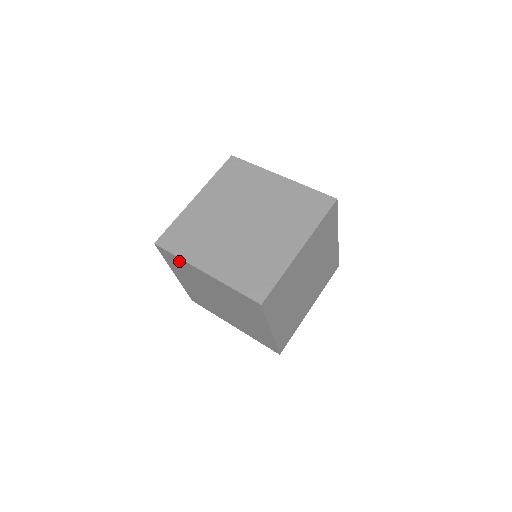
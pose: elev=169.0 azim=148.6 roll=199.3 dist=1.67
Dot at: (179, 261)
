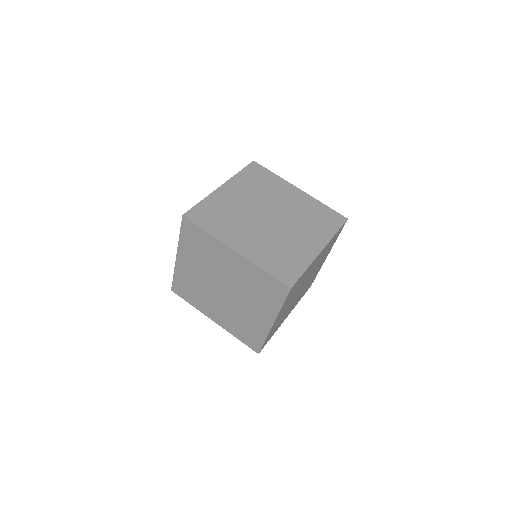
Dot at: (204, 237)
